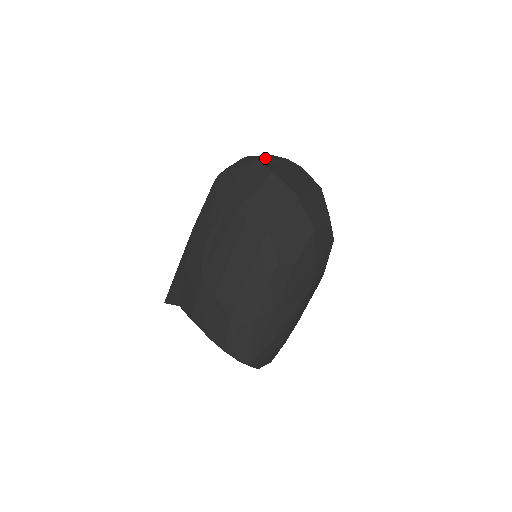
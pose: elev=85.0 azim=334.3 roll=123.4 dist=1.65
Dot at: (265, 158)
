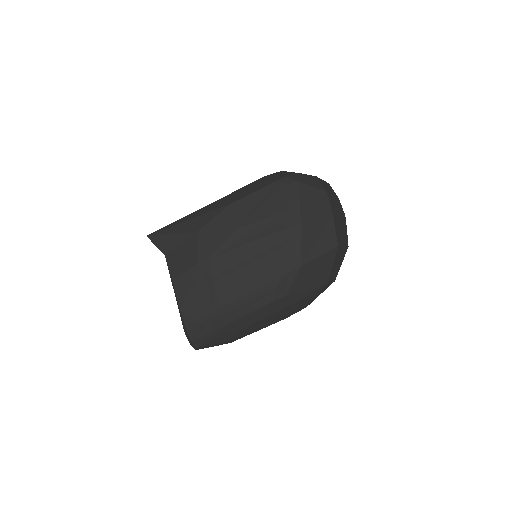
Dot at: occluded
